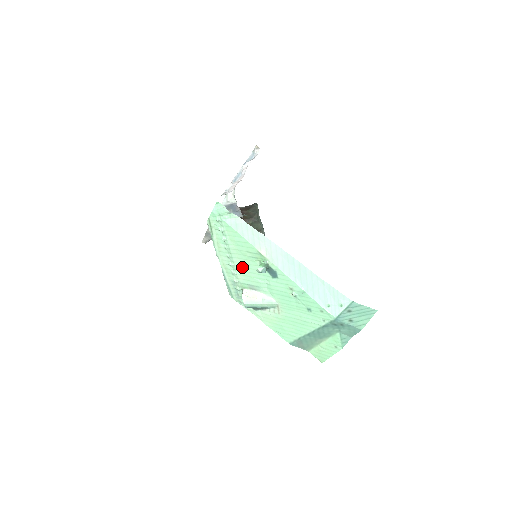
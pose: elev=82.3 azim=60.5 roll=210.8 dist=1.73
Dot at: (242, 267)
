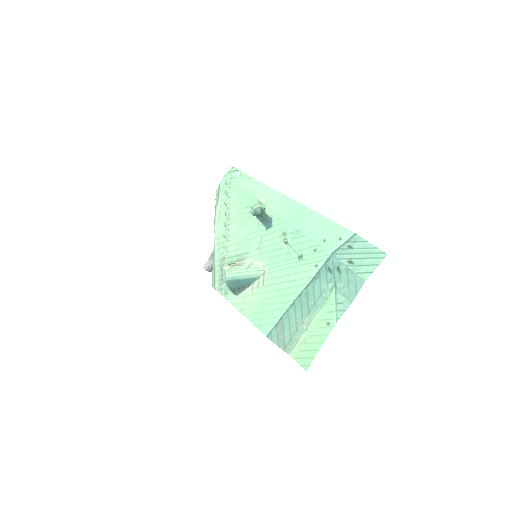
Dot at: (236, 232)
